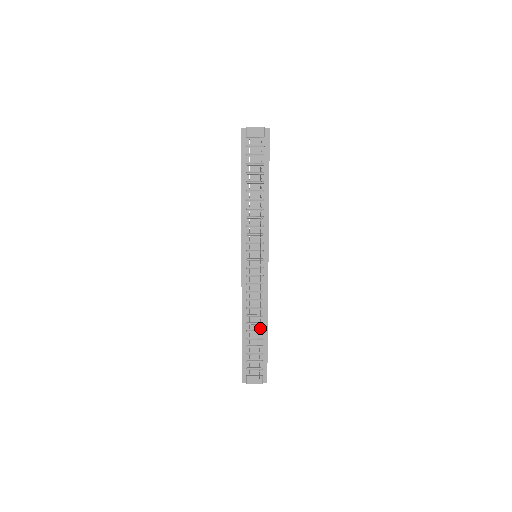
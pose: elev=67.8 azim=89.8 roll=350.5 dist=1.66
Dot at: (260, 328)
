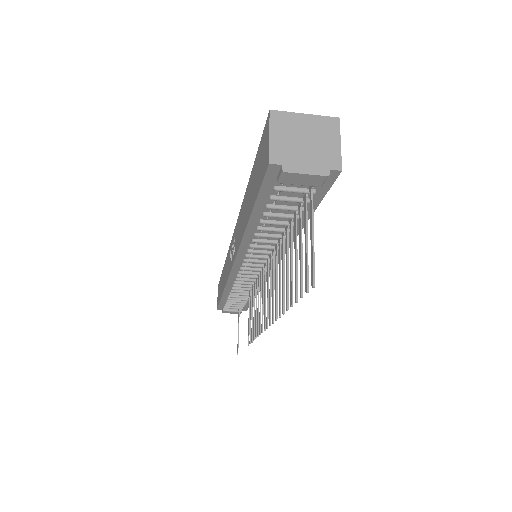
Dot at: occluded
